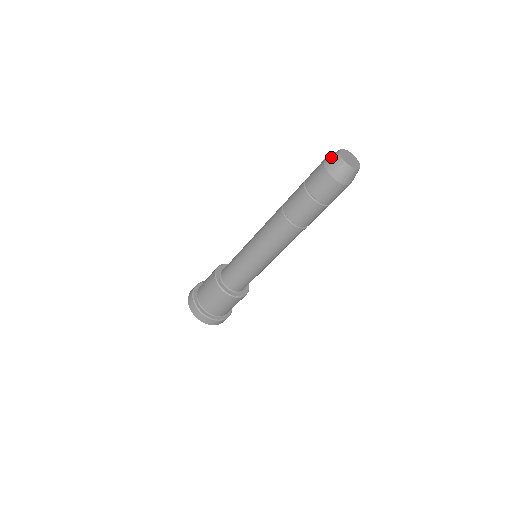
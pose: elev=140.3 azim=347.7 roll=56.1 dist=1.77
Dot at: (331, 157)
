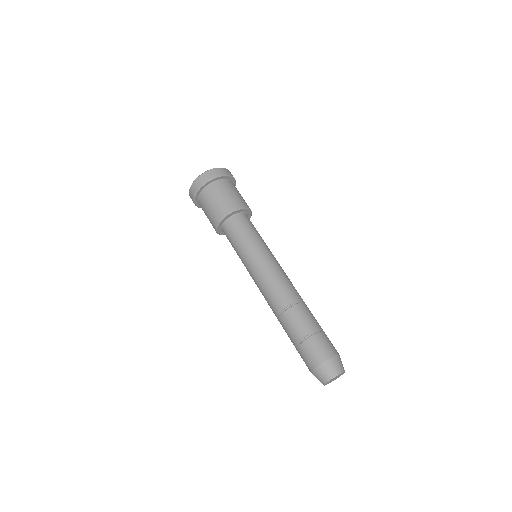
Dot at: (326, 372)
